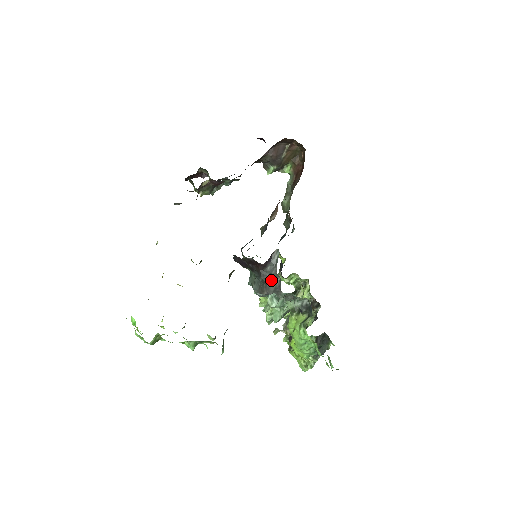
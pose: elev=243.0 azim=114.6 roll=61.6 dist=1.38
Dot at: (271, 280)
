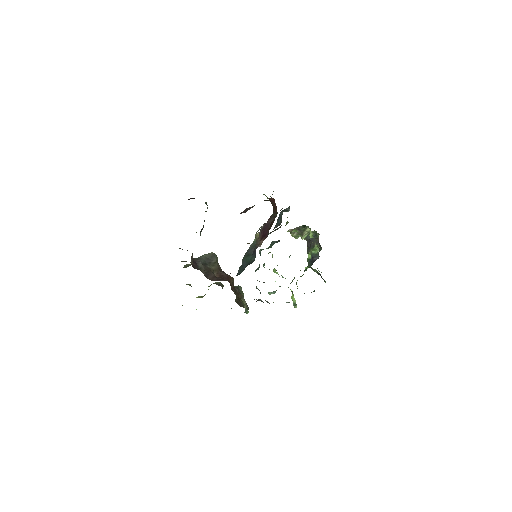
Dot at: occluded
